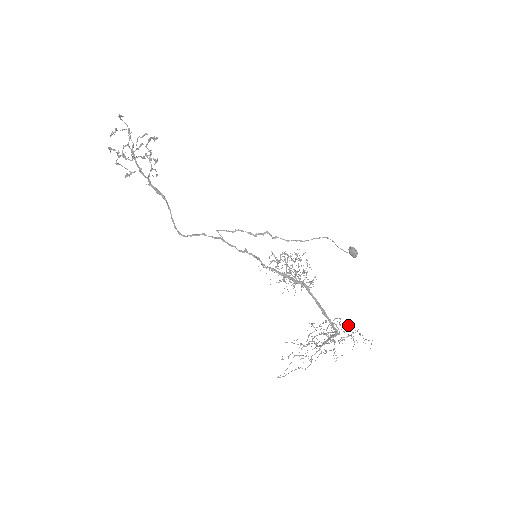
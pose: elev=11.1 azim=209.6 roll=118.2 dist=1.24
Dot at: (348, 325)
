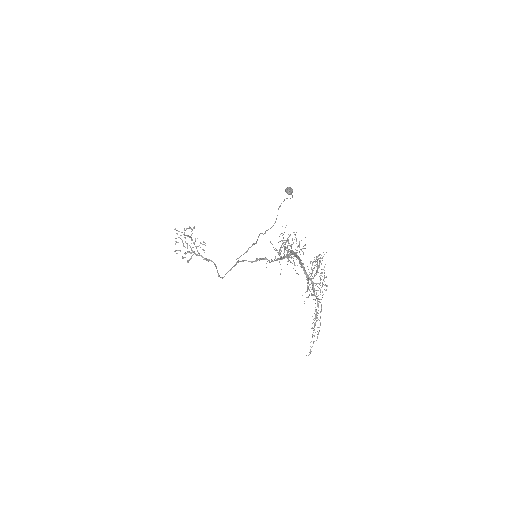
Dot at: (322, 257)
